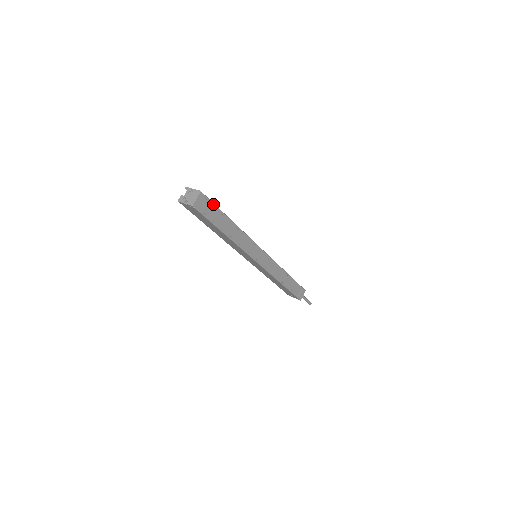
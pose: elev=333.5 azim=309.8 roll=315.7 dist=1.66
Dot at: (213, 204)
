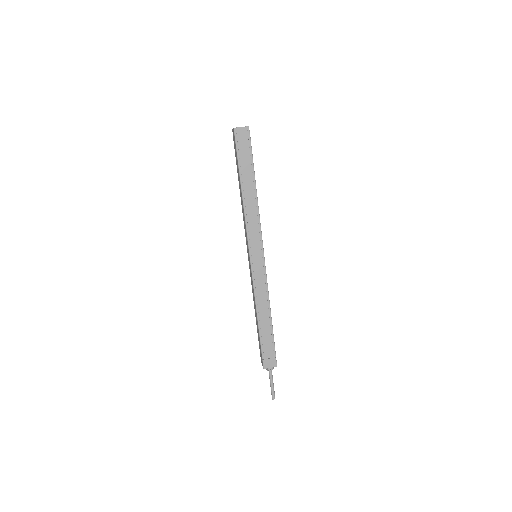
Dot at: (251, 149)
